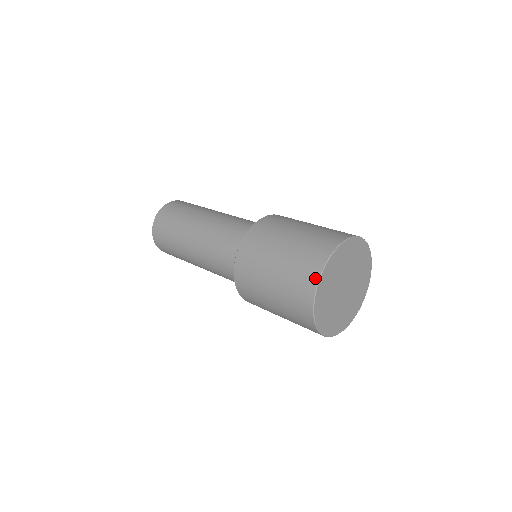
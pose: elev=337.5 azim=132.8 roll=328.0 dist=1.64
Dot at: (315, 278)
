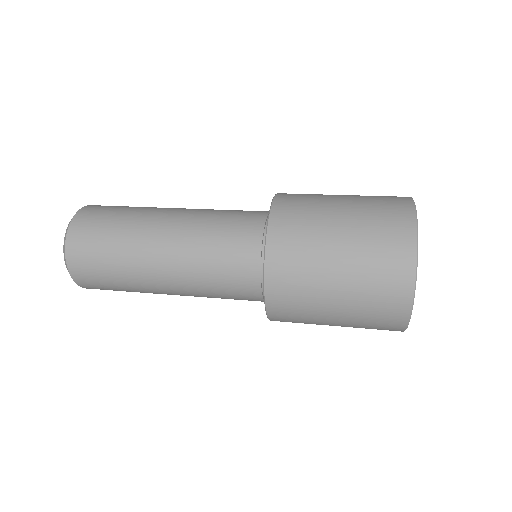
Dot at: (404, 317)
